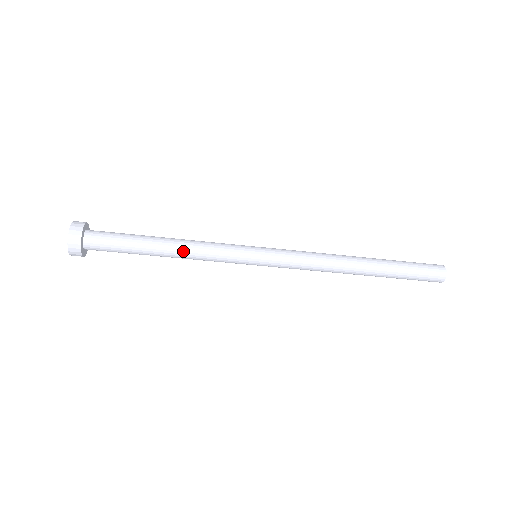
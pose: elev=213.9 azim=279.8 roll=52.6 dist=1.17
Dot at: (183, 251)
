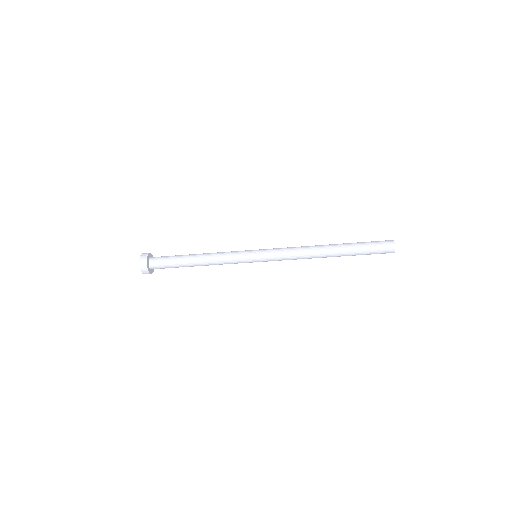
Dot at: (208, 260)
